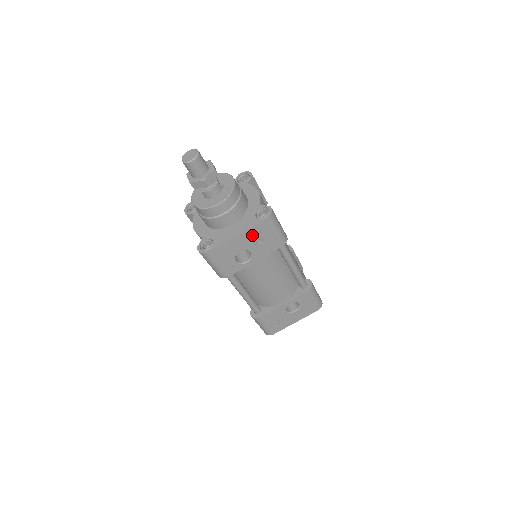
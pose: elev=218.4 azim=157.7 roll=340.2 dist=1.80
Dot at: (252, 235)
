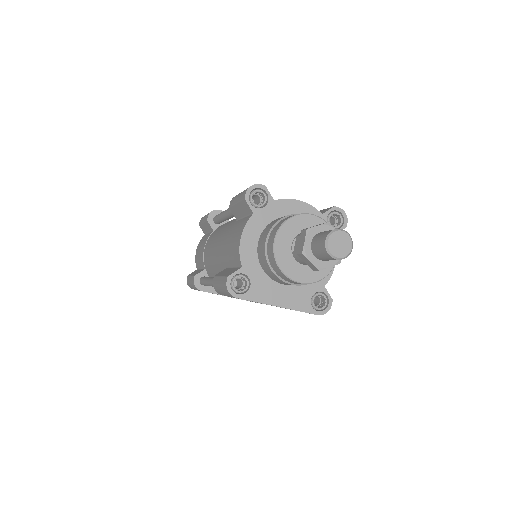
Dot at: occluded
